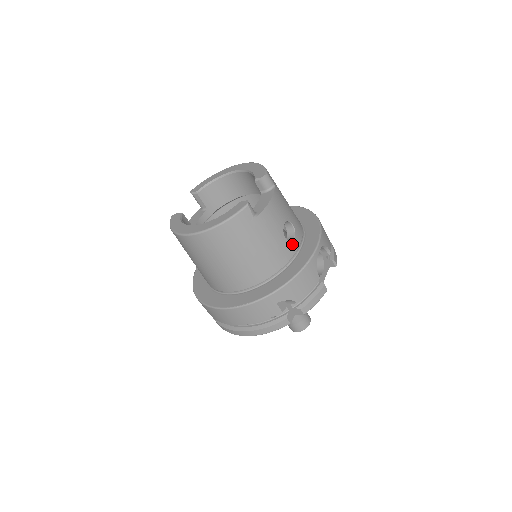
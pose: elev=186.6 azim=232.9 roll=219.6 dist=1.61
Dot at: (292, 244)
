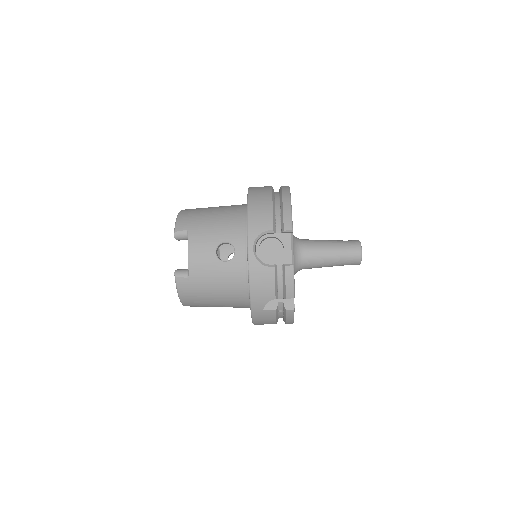
Dot at: (236, 258)
